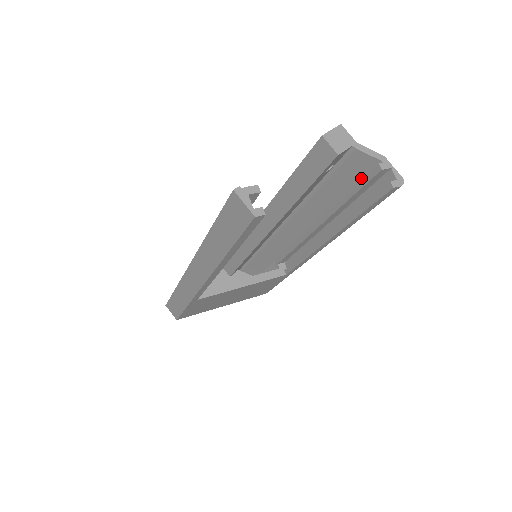
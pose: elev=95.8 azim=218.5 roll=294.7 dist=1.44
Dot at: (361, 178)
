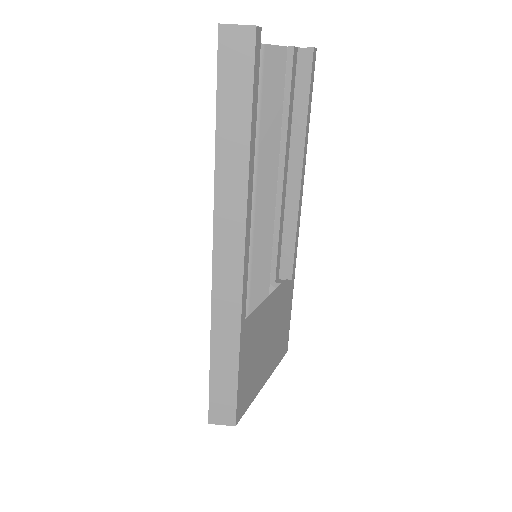
Dot at: (283, 81)
